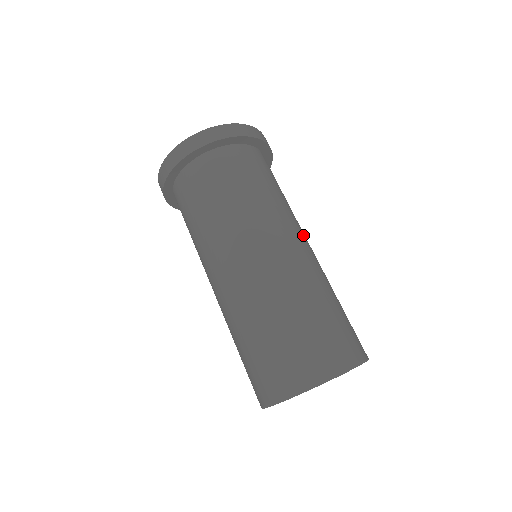
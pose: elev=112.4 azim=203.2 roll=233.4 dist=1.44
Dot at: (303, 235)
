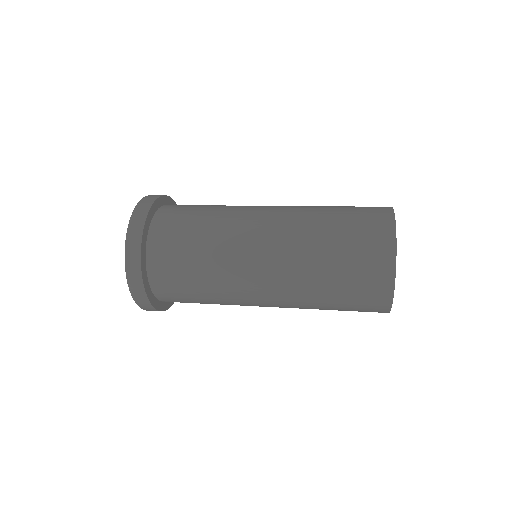
Dot at: occluded
